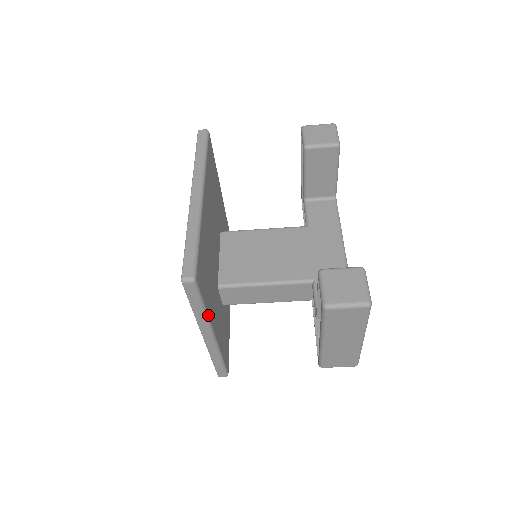
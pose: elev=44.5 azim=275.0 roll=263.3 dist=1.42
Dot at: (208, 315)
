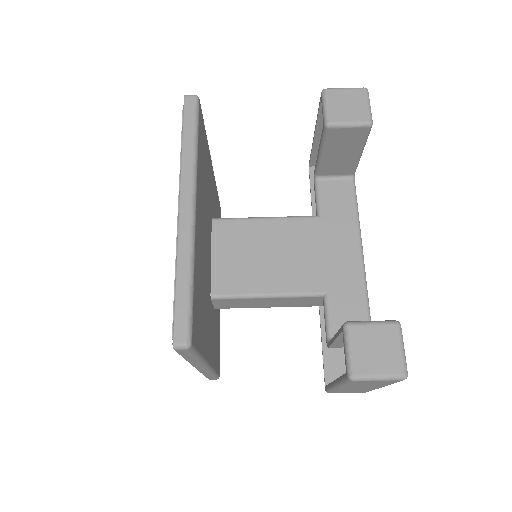
Dot at: (203, 357)
